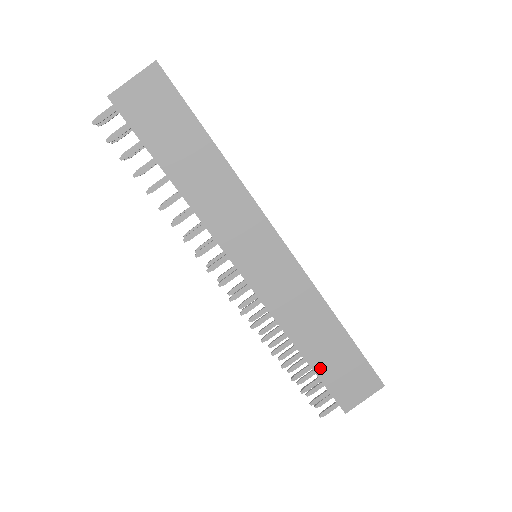
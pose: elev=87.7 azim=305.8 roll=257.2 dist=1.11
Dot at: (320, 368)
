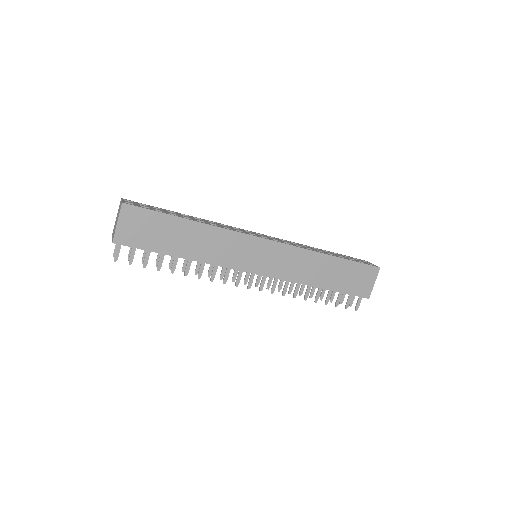
Dot at: (337, 287)
